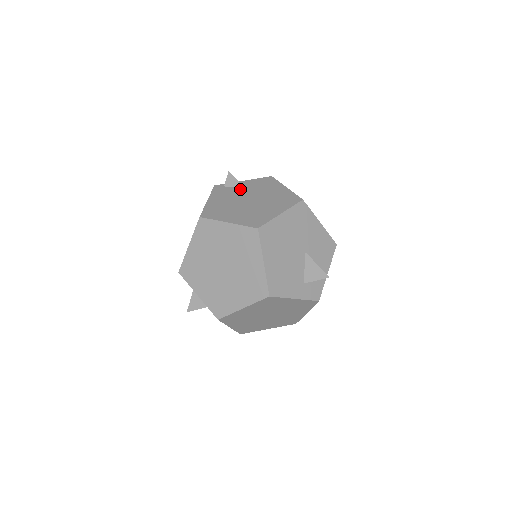
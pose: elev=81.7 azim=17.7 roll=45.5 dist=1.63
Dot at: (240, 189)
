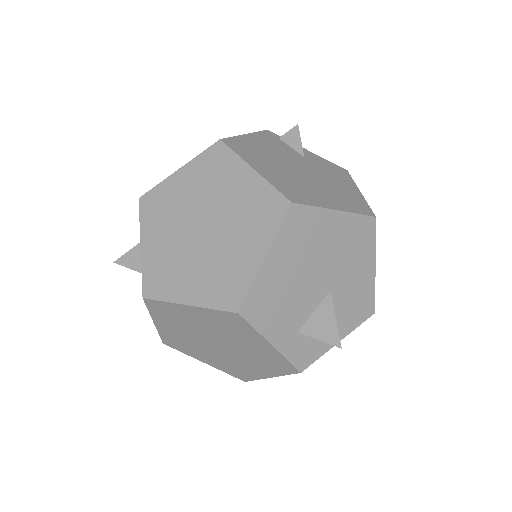
Dot at: (297, 153)
